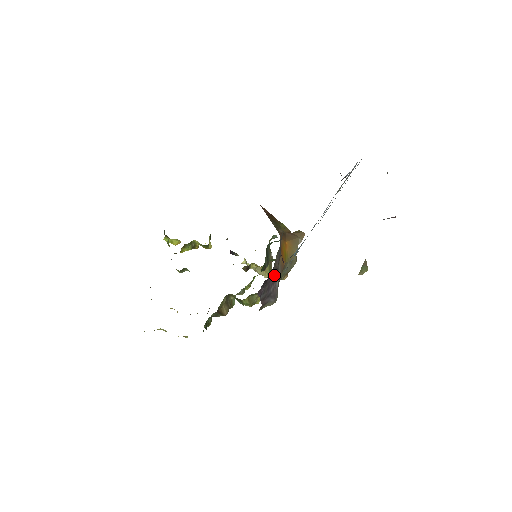
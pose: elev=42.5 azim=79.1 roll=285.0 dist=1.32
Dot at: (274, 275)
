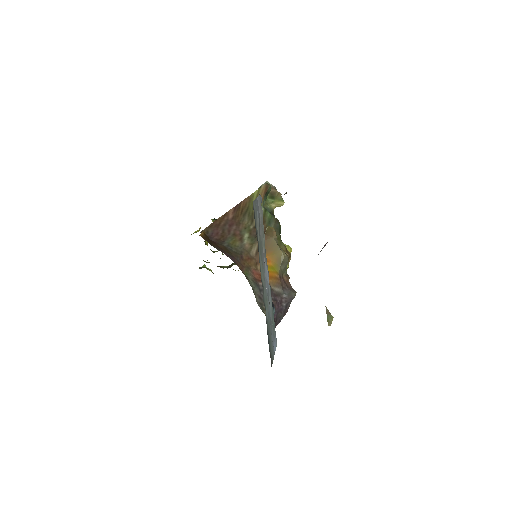
Dot at: (276, 305)
